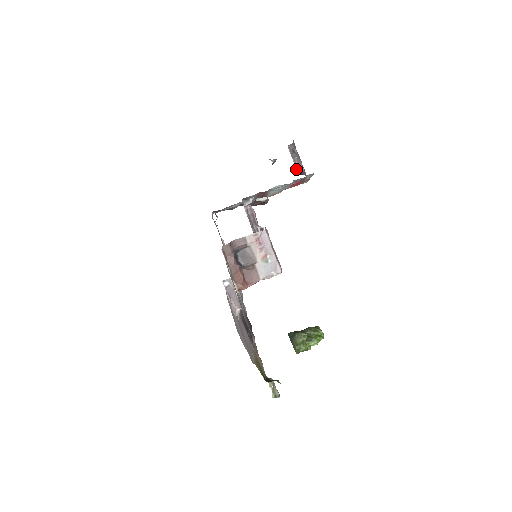
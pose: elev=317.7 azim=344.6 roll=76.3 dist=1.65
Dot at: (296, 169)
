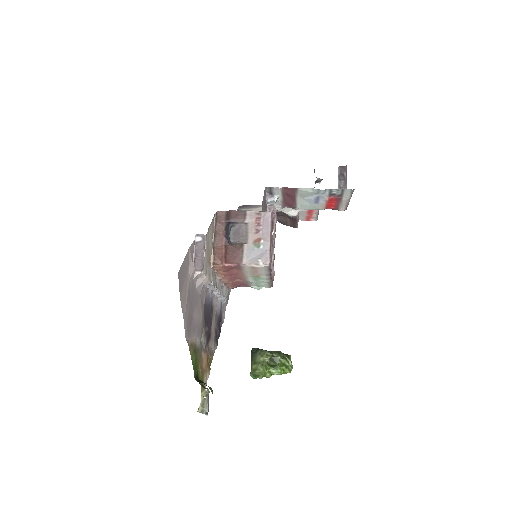
Dot at: occluded
